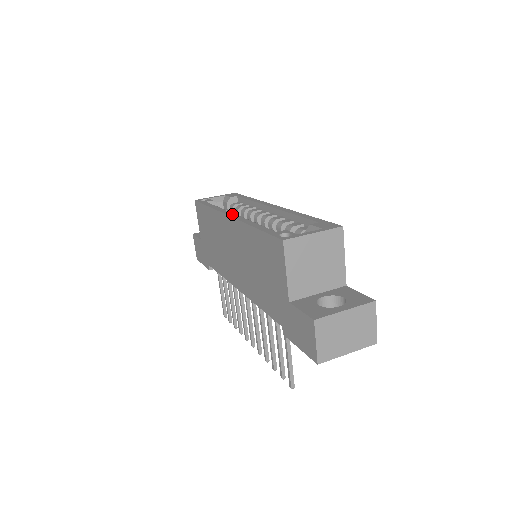
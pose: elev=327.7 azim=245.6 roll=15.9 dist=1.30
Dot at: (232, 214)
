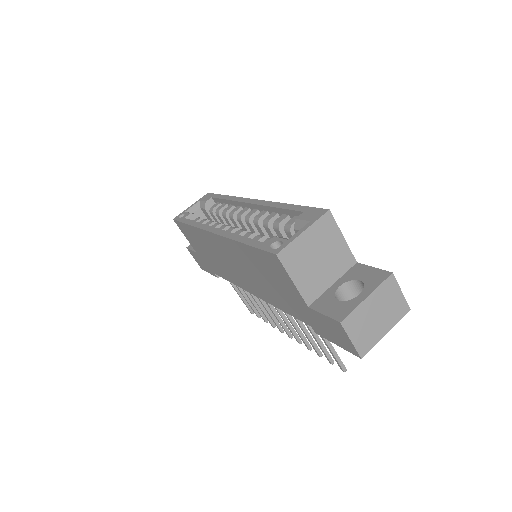
Dot at: (215, 229)
